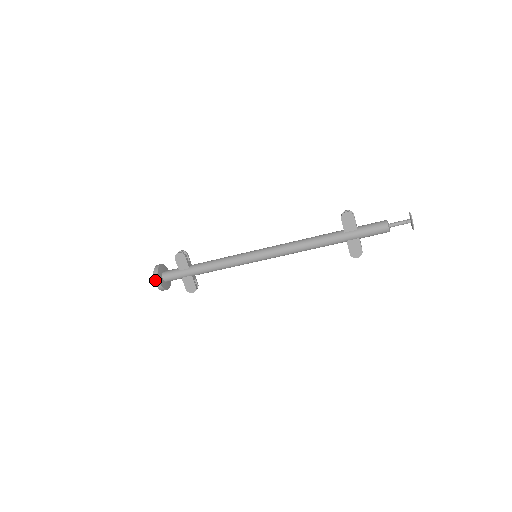
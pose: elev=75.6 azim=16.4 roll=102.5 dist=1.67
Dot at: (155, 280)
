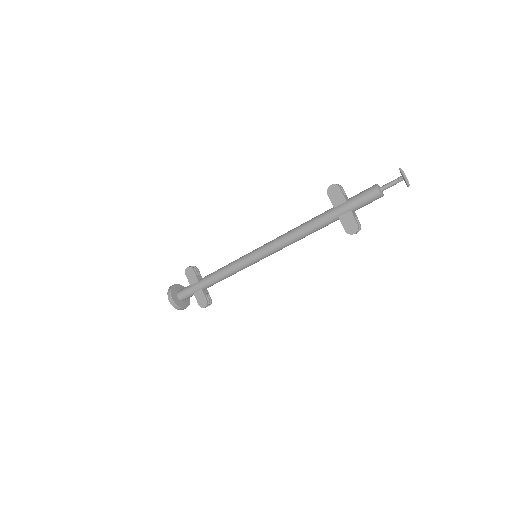
Dot at: (169, 298)
